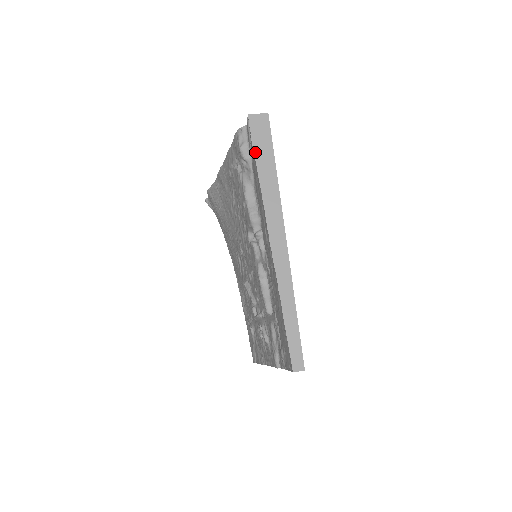
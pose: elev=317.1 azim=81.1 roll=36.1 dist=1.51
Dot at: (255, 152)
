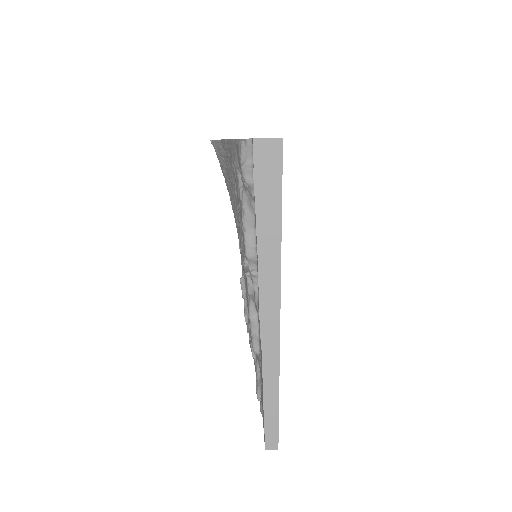
Dot at: (256, 197)
